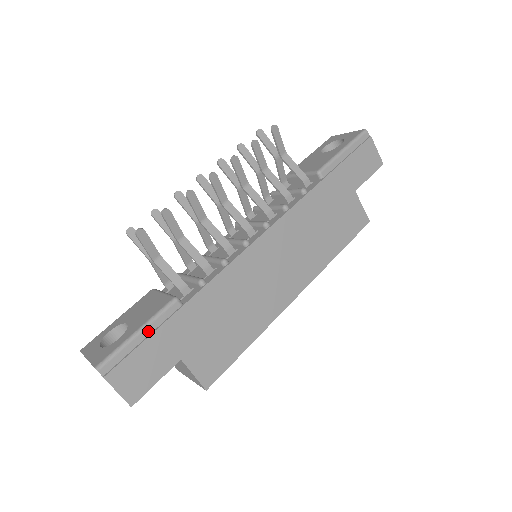
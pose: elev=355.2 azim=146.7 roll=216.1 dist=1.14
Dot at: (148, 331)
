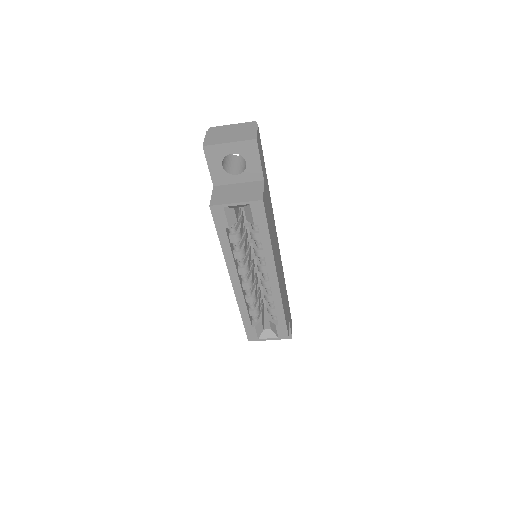
Dot at: occluded
